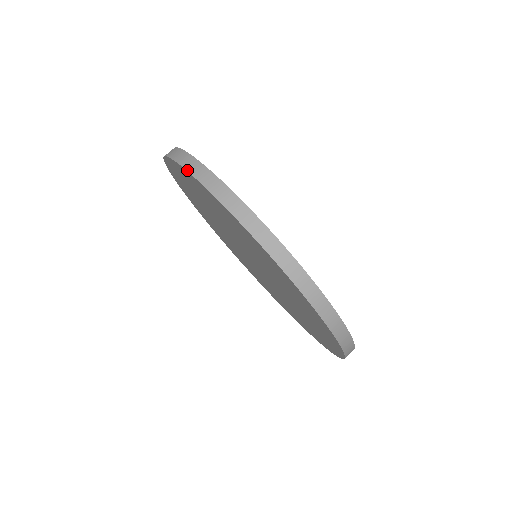
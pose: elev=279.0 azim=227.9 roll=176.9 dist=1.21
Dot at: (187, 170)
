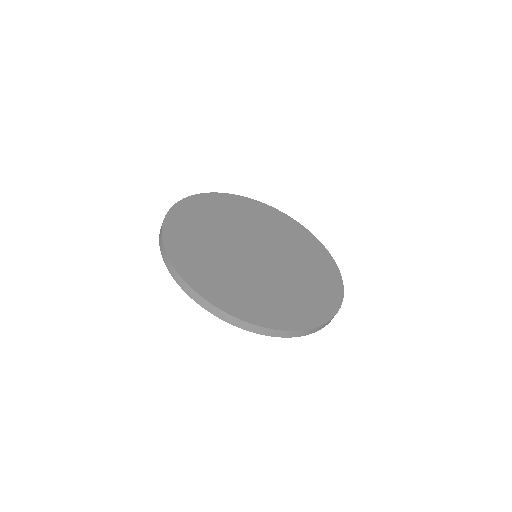
Dot at: (171, 274)
